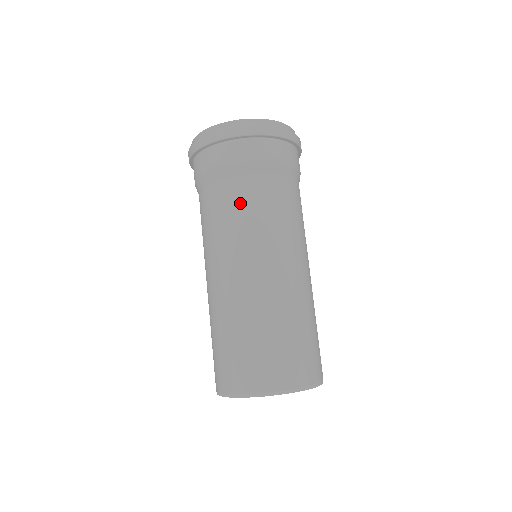
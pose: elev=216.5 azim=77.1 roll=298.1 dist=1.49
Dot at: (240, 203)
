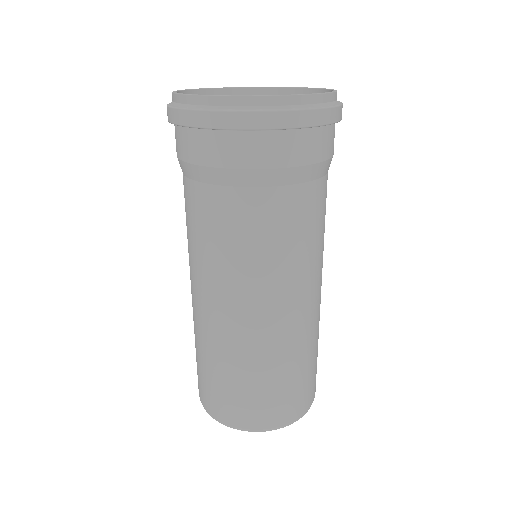
Dot at: (230, 226)
